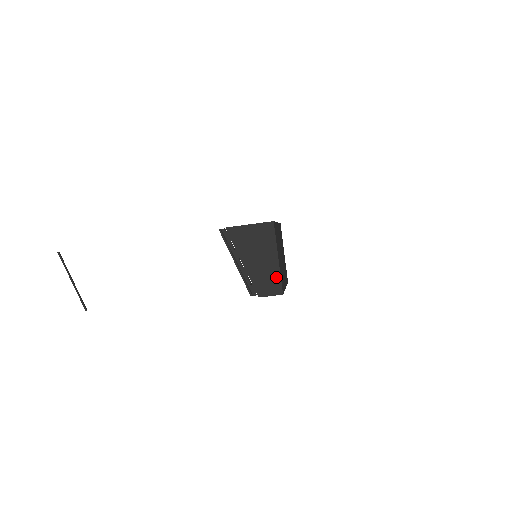
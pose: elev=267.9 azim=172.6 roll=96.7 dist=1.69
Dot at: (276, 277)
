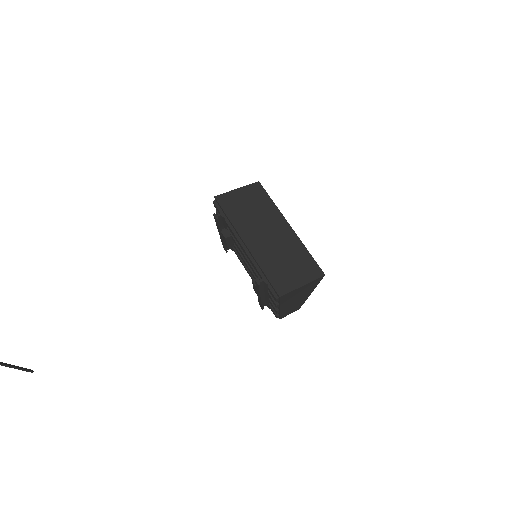
Dot at: (301, 304)
